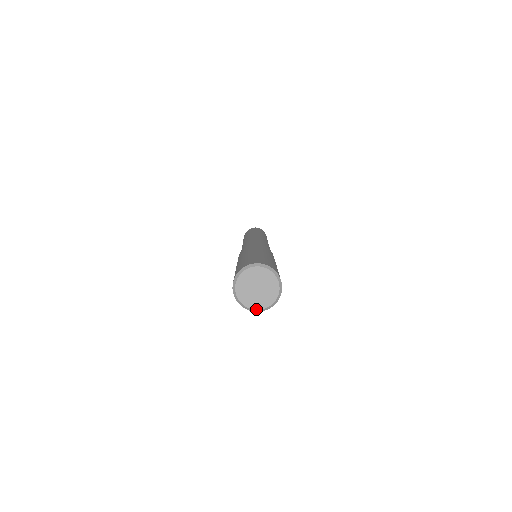
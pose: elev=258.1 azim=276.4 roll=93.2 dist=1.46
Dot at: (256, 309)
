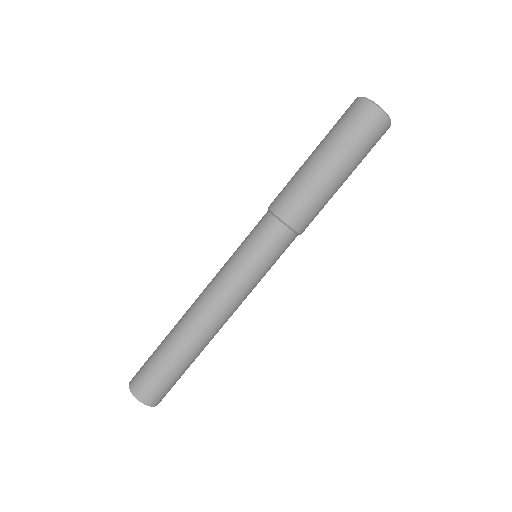
Dot at: (370, 100)
